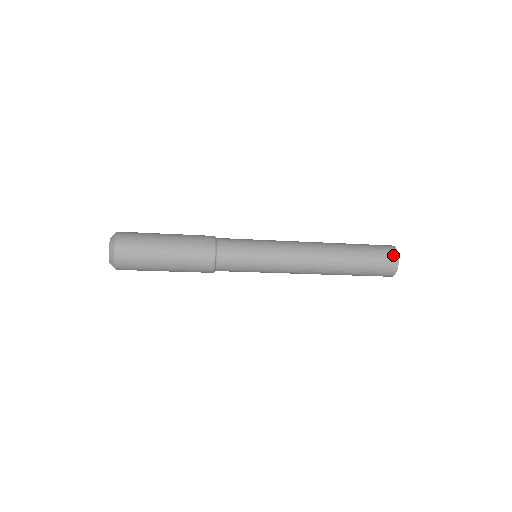
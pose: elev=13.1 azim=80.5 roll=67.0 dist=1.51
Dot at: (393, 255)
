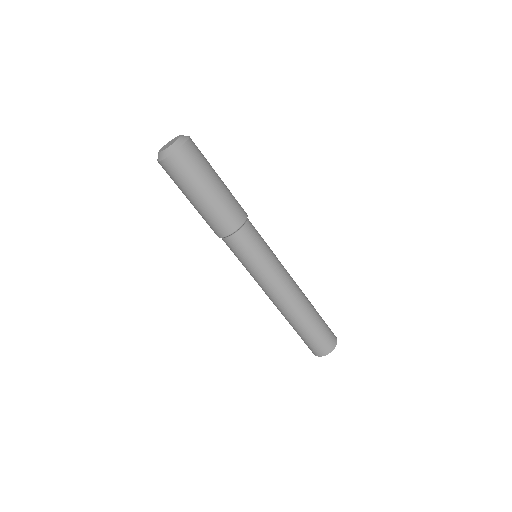
Dot at: occluded
